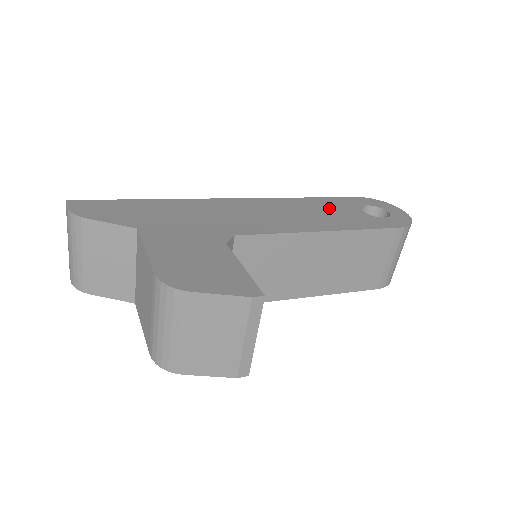
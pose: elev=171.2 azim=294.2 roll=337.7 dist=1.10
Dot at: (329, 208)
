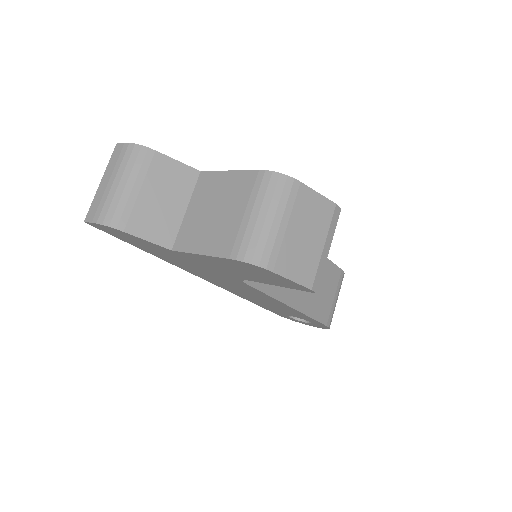
Dot at: occluded
